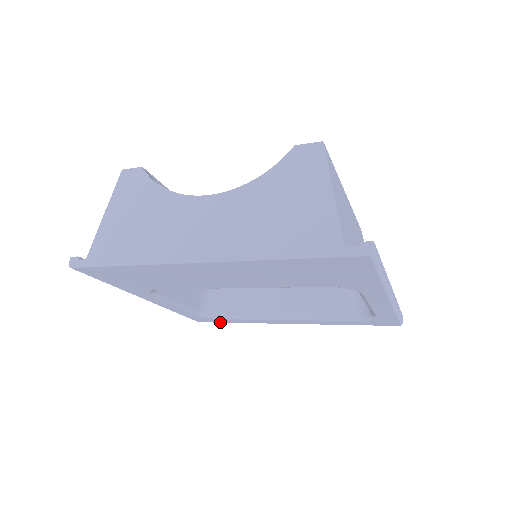
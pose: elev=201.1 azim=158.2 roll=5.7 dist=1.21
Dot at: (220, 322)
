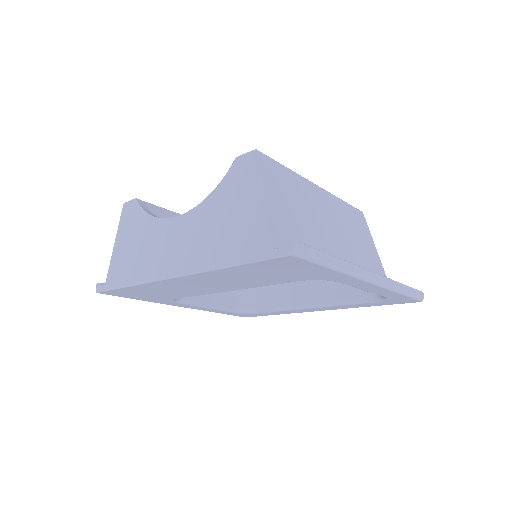
Dot at: occluded
